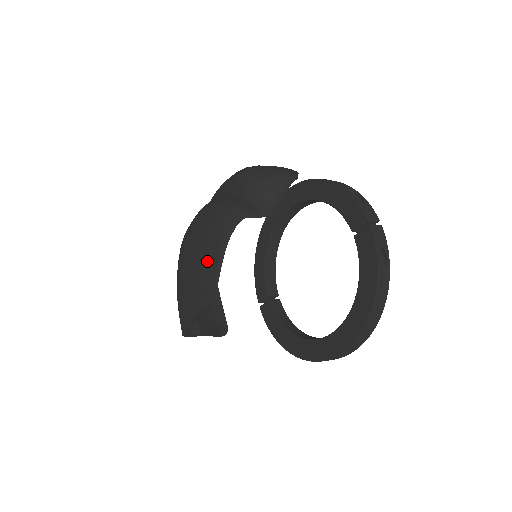
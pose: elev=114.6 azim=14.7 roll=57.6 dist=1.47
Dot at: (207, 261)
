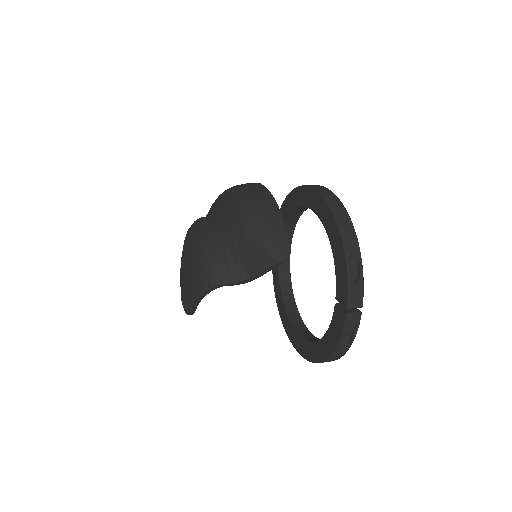
Dot at: (189, 293)
